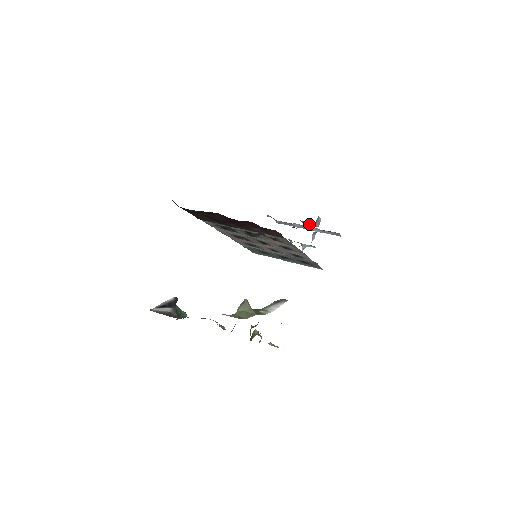
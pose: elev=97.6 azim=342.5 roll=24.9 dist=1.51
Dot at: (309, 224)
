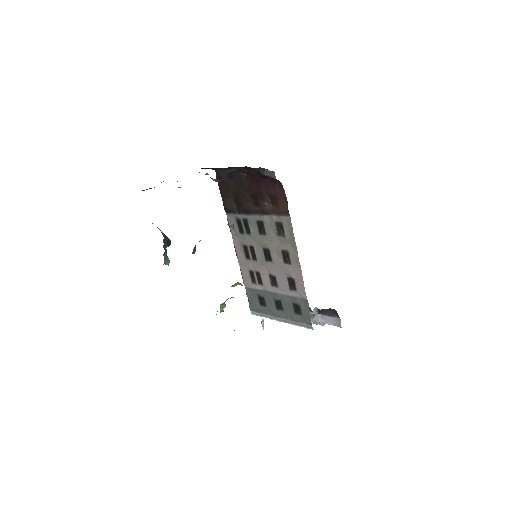
Dot at: (314, 322)
